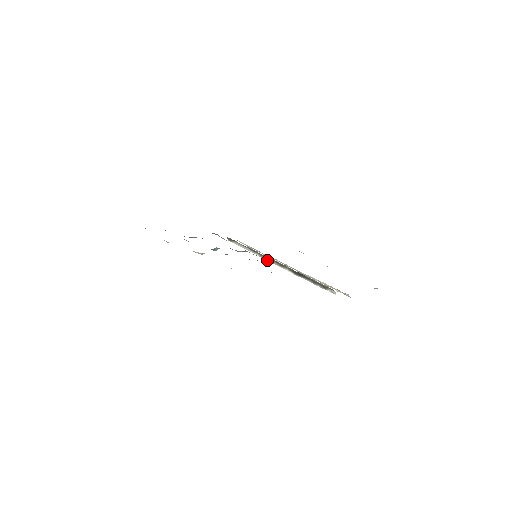
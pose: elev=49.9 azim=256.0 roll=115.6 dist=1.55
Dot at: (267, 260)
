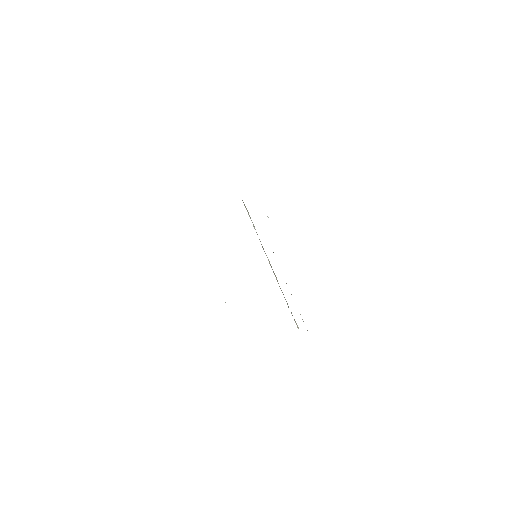
Dot at: occluded
